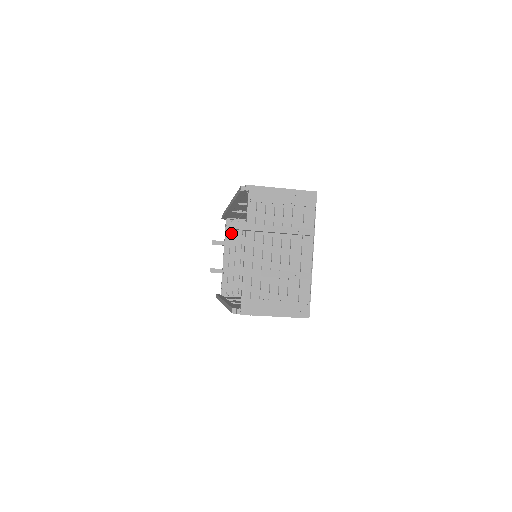
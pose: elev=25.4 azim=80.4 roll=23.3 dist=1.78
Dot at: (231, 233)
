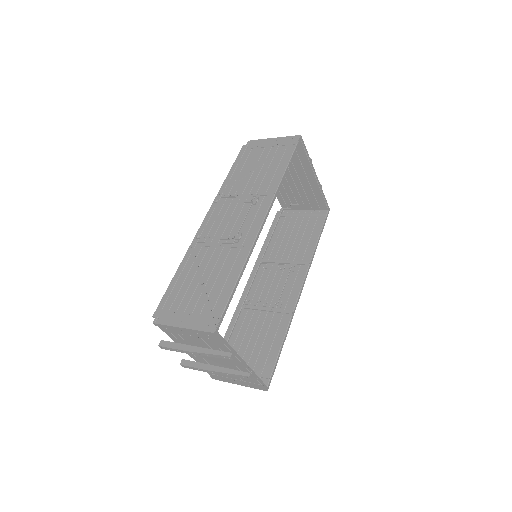
Dot at: occluded
